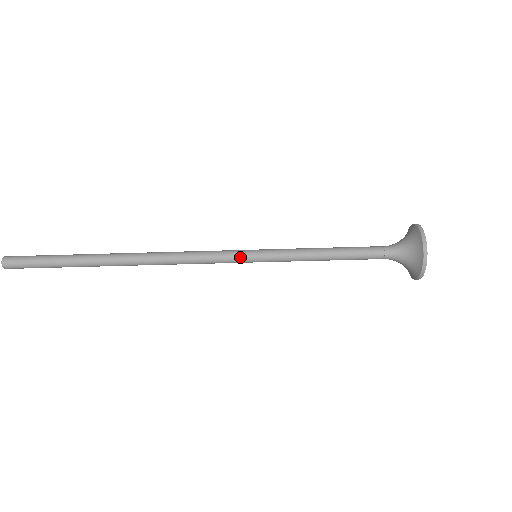
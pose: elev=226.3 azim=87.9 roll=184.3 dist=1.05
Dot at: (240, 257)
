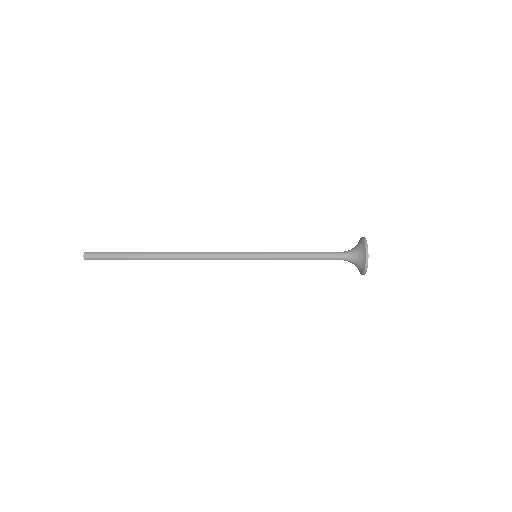
Dot at: occluded
